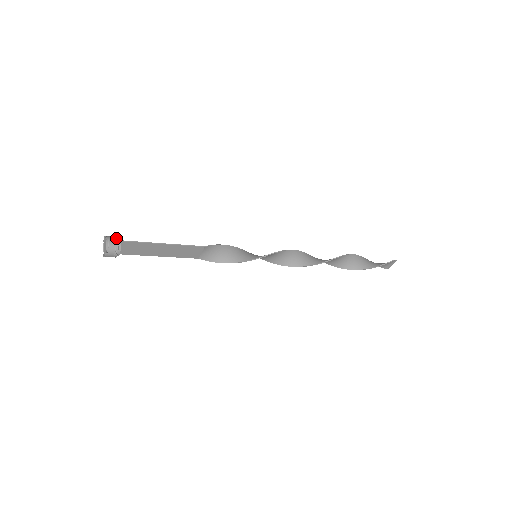
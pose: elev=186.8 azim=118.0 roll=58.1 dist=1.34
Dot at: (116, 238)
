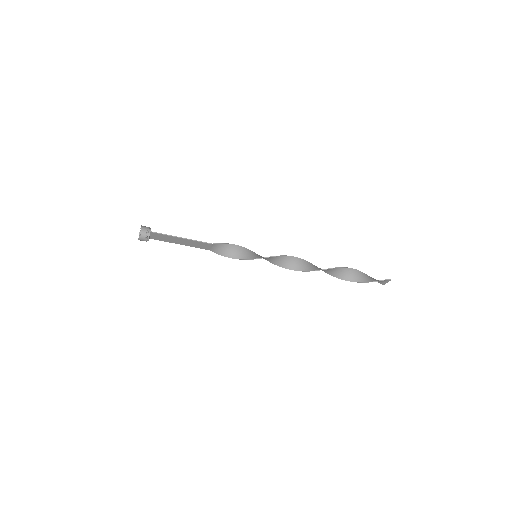
Dot at: (148, 229)
